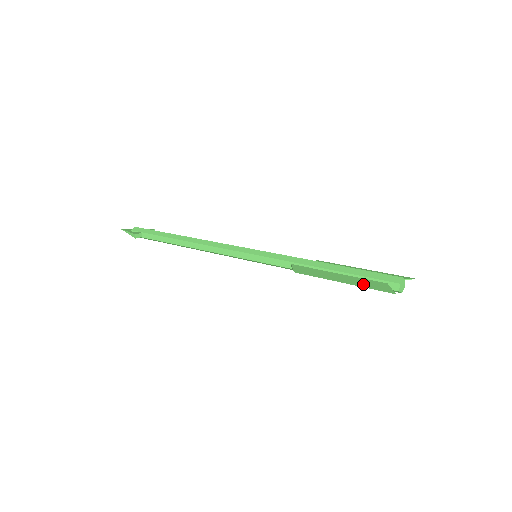
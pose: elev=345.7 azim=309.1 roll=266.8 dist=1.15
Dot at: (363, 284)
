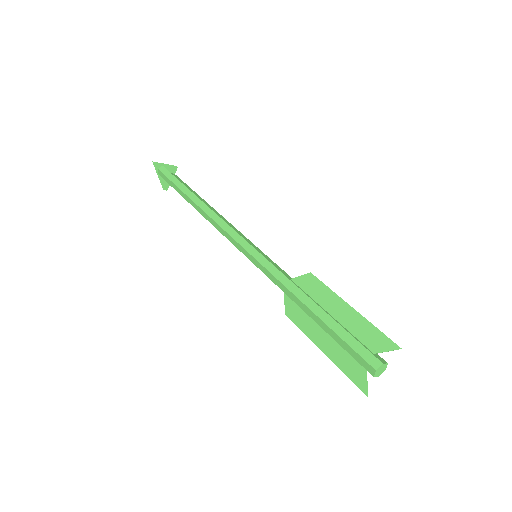
Dot at: (341, 363)
